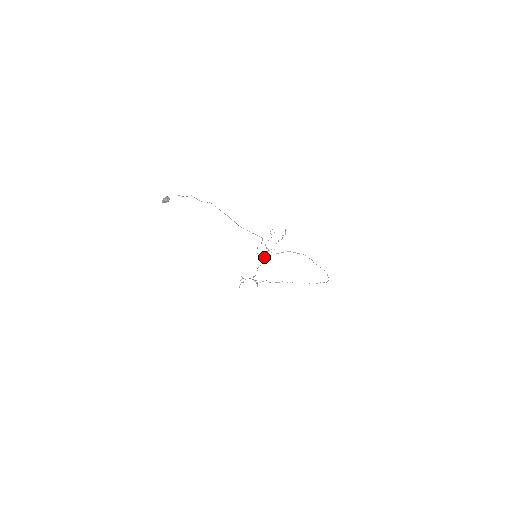
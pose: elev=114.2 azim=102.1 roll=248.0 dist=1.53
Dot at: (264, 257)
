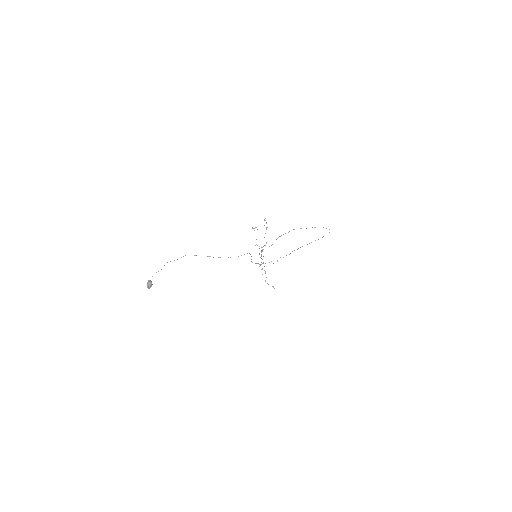
Dot at: occluded
